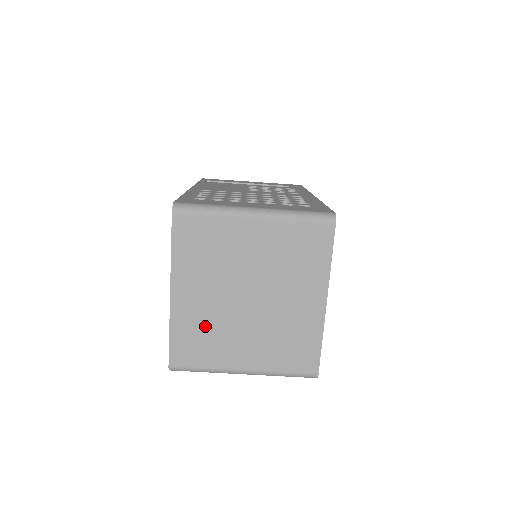
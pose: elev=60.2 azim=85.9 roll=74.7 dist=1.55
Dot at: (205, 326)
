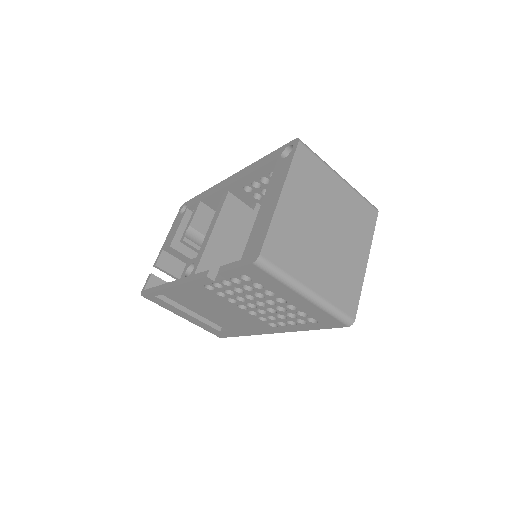
Dot at: (295, 235)
